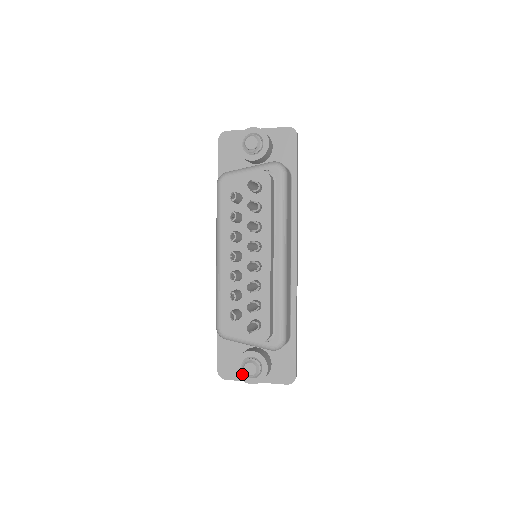
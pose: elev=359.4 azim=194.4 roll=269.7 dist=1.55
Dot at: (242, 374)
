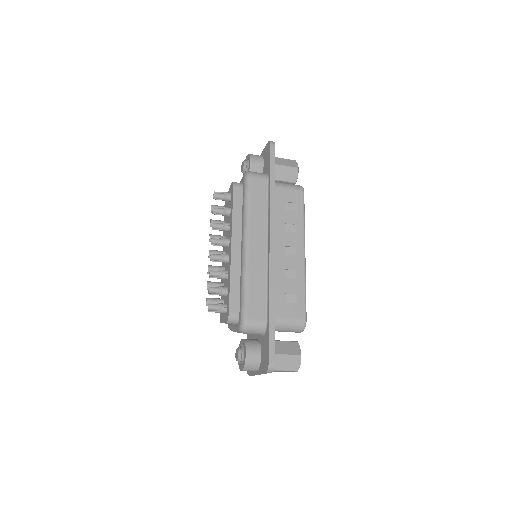
Dot at: occluded
